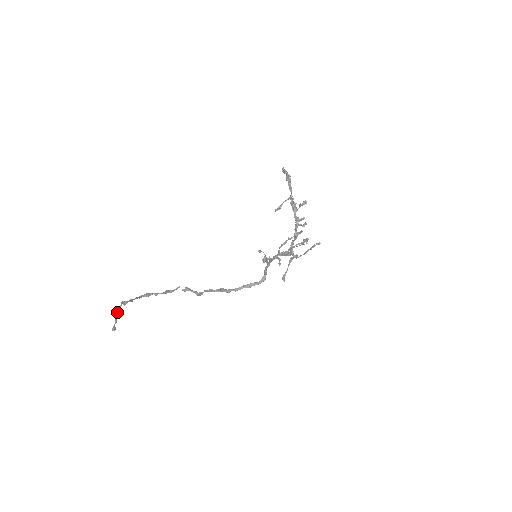
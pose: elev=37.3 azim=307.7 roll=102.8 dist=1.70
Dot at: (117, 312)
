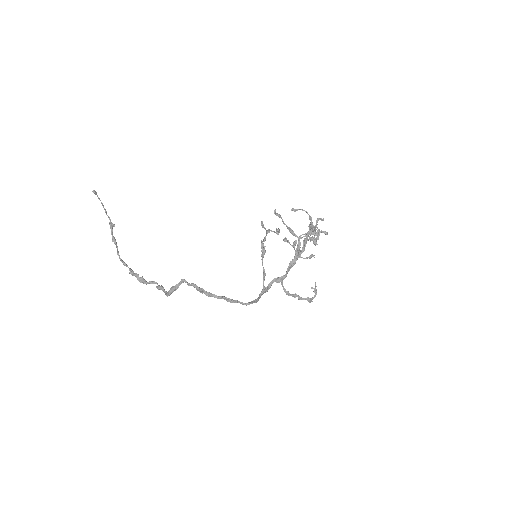
Dot at: (104, 208)
